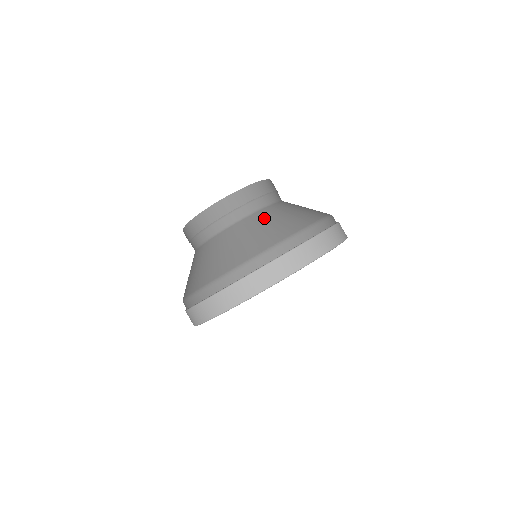
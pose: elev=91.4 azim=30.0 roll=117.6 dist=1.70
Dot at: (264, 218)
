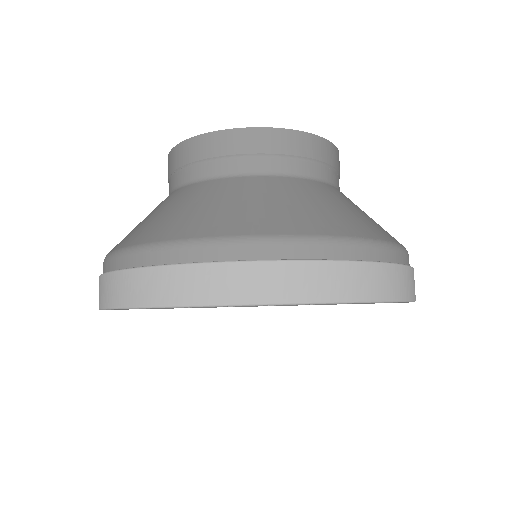
Dot at: occluded
